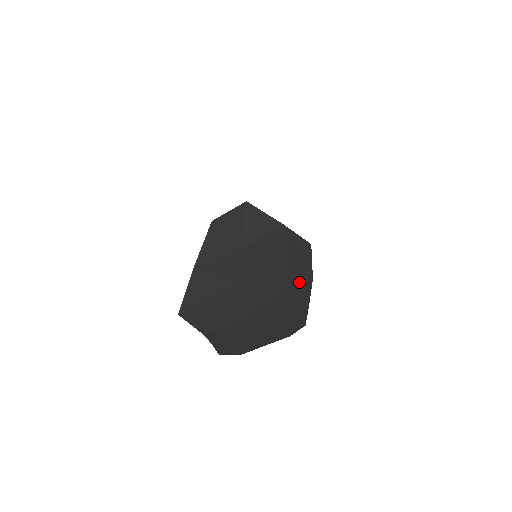
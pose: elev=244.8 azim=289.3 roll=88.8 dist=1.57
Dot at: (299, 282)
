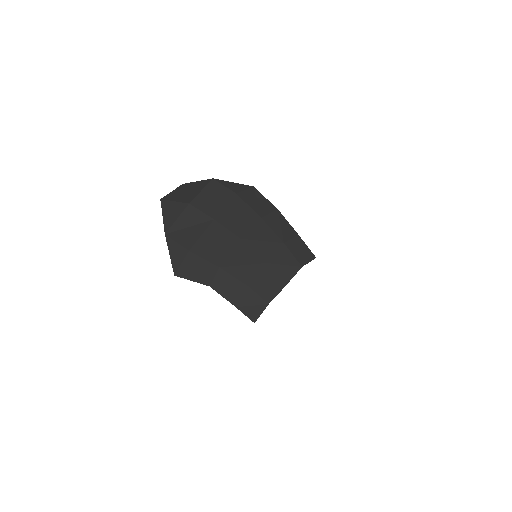
Dot at: (264, 213)
